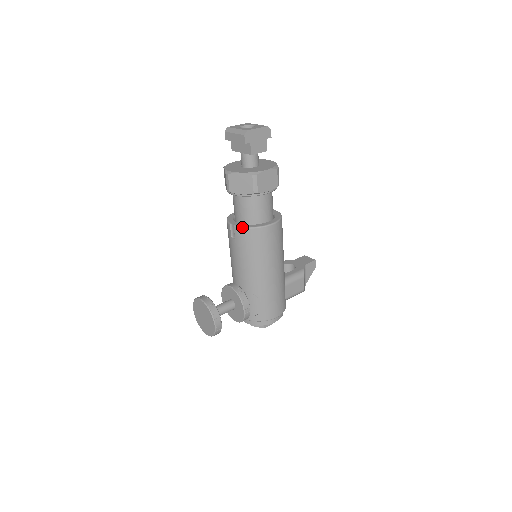
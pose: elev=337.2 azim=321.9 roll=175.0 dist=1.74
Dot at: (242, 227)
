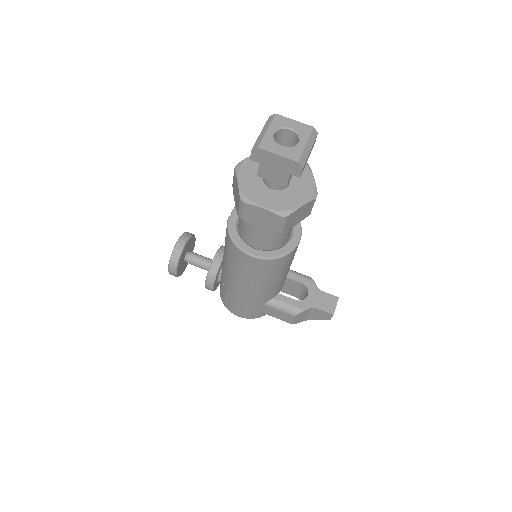
Dot at: (228, 227)
